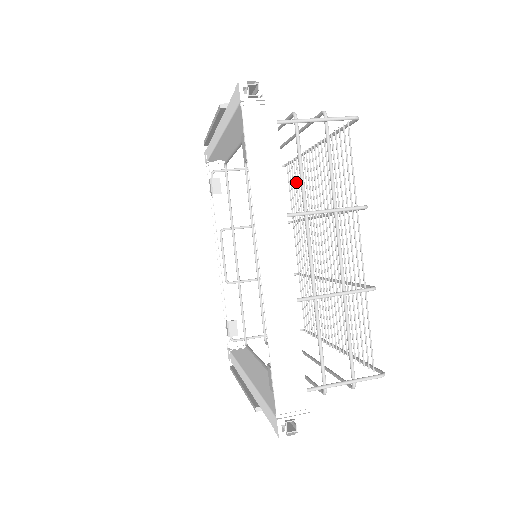
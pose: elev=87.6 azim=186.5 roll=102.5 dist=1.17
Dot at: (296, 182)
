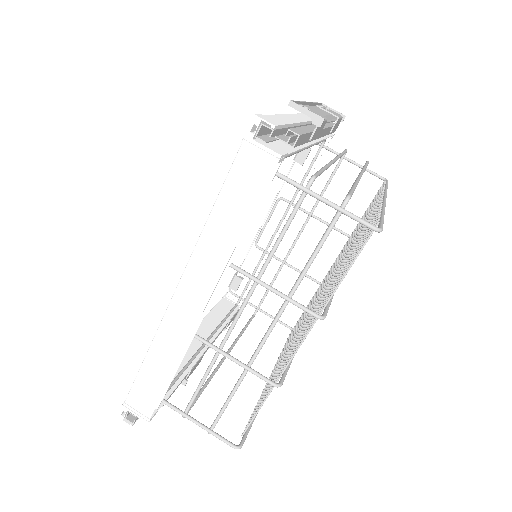
Dot at: occluded
